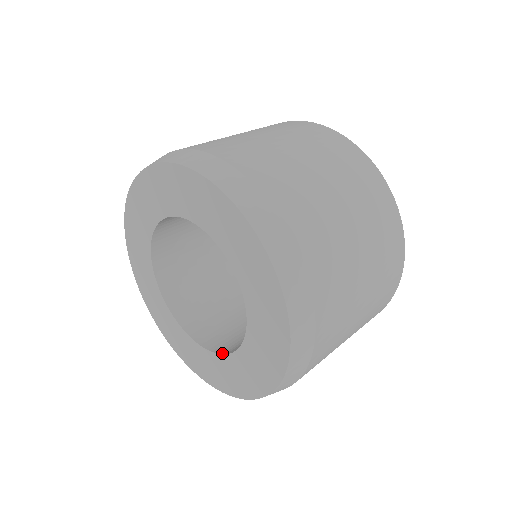
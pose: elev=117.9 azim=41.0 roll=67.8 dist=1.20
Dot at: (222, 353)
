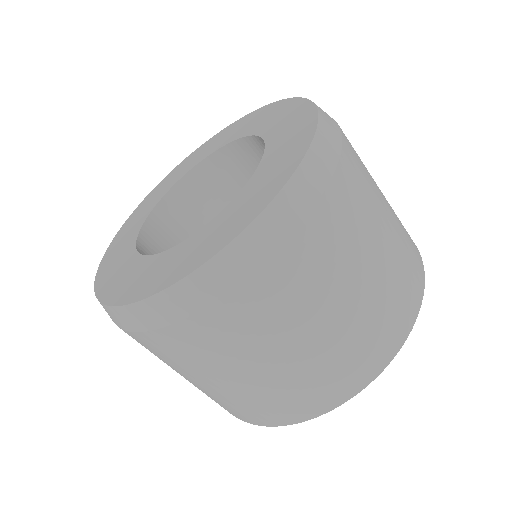
Dot at: (143, 255)
